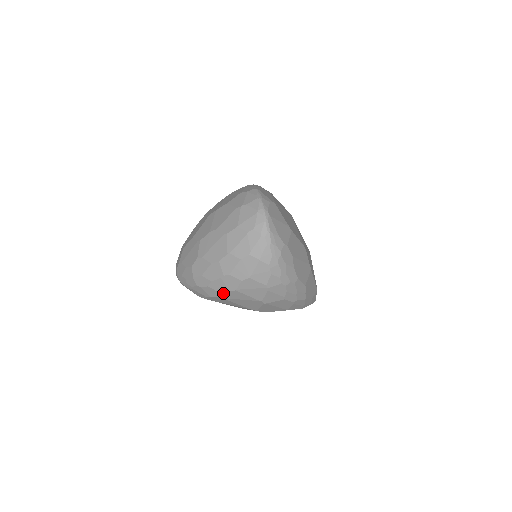
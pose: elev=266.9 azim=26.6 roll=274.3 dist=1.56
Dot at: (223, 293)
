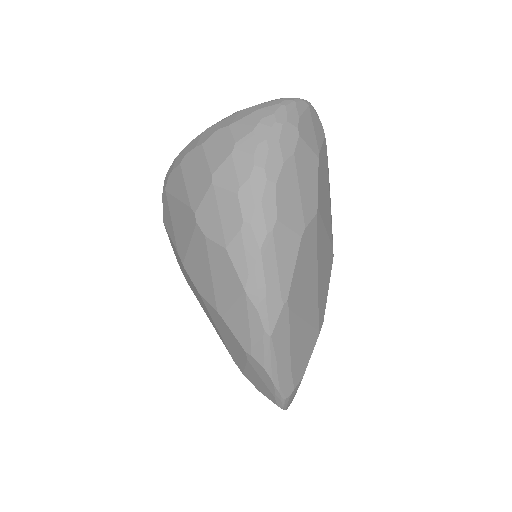
Dot at: (188, 153)
